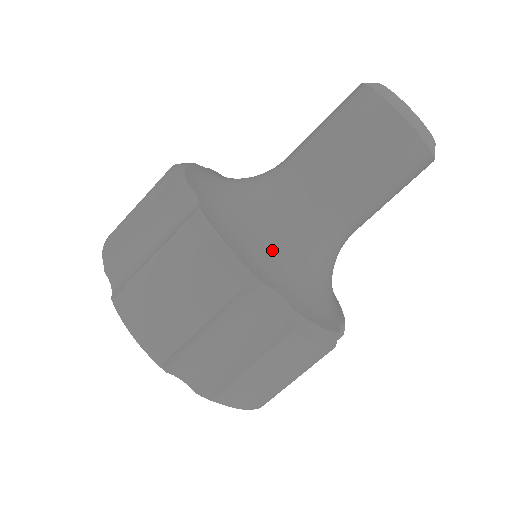
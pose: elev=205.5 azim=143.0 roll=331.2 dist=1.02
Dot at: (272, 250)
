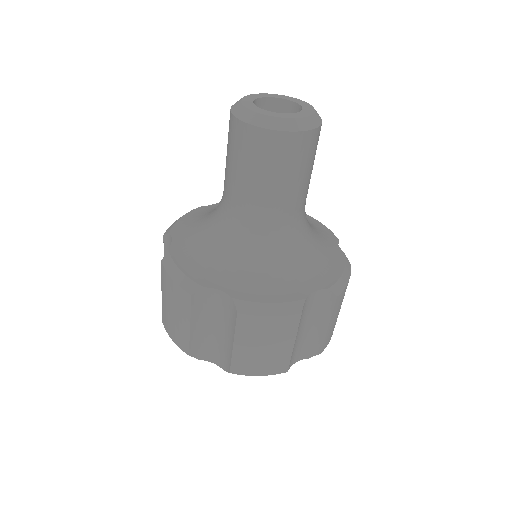
Dot at: (219, 258)
